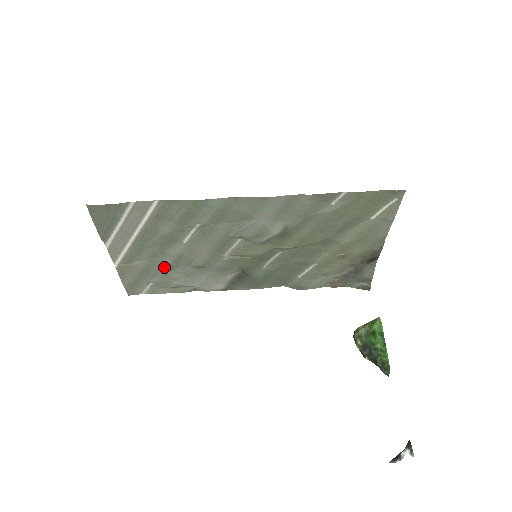
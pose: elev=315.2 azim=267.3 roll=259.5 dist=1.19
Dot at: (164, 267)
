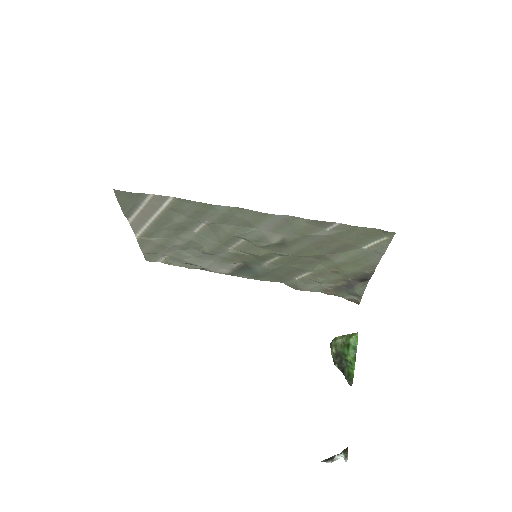
Dot at: (177, 247)
